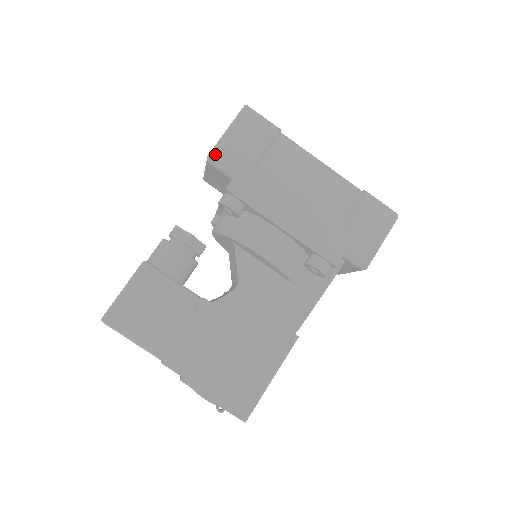
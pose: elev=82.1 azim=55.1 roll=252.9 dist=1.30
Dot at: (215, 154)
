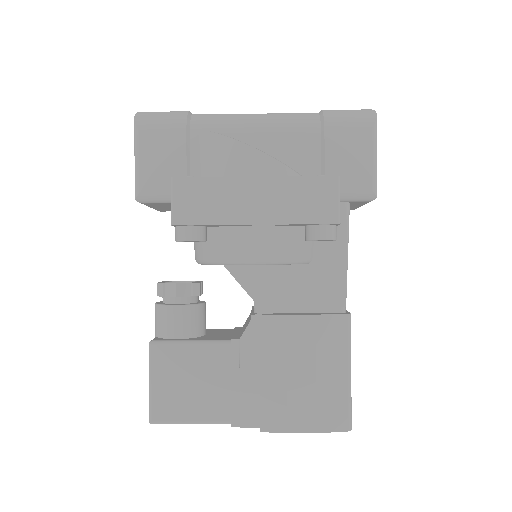
Dot at: (140, 191)
